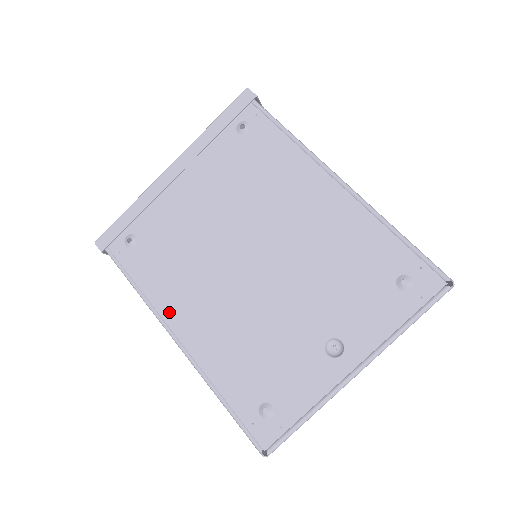
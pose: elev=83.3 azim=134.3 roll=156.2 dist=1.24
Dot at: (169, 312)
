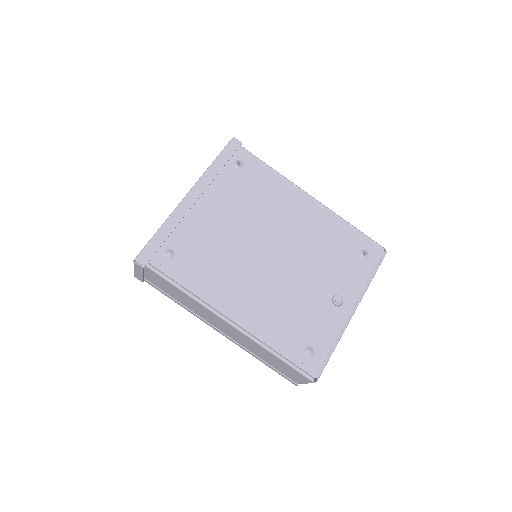
Dot at: (219, 303)
